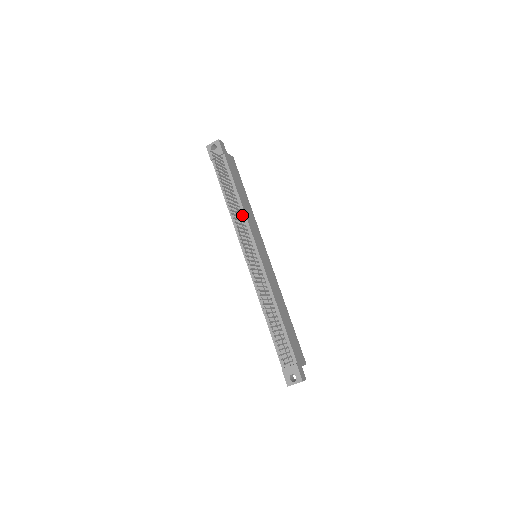
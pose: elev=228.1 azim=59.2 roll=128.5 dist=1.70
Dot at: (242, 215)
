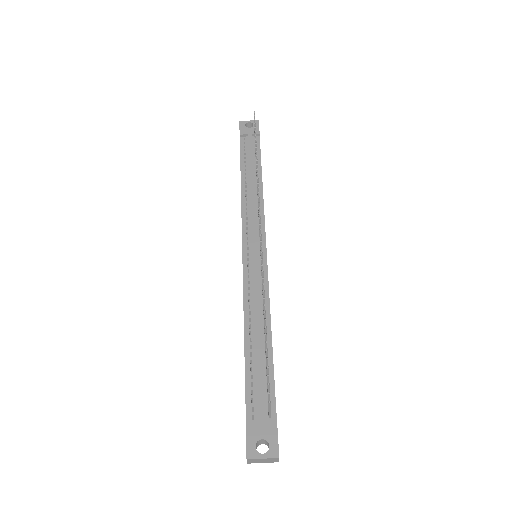
Dot at: occluded
